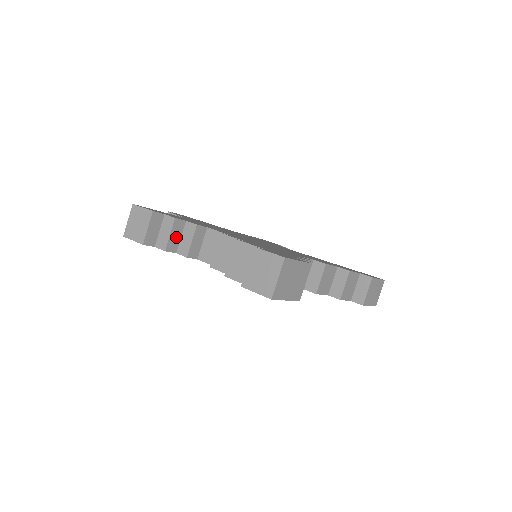
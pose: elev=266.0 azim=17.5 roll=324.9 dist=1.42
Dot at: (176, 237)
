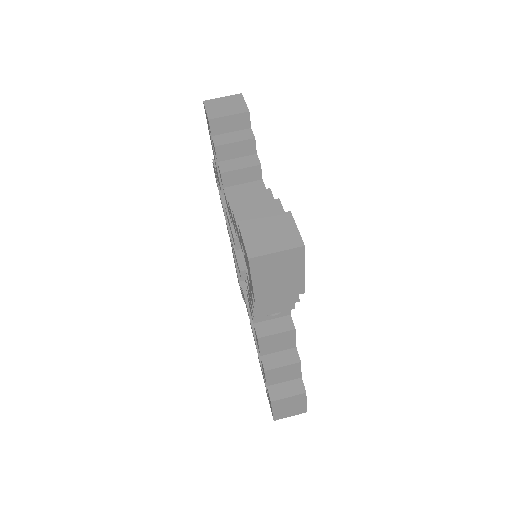
Dot at: (235, 152)
